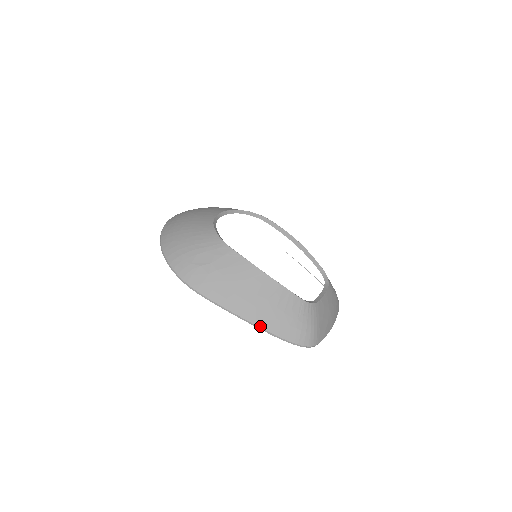
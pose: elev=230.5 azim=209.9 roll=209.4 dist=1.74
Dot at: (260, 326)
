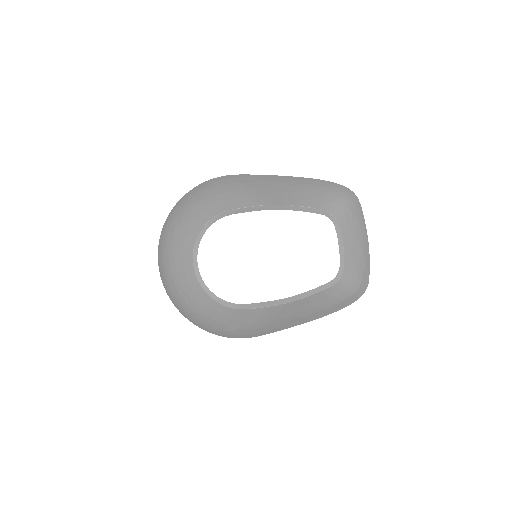
Dot at: occluded
